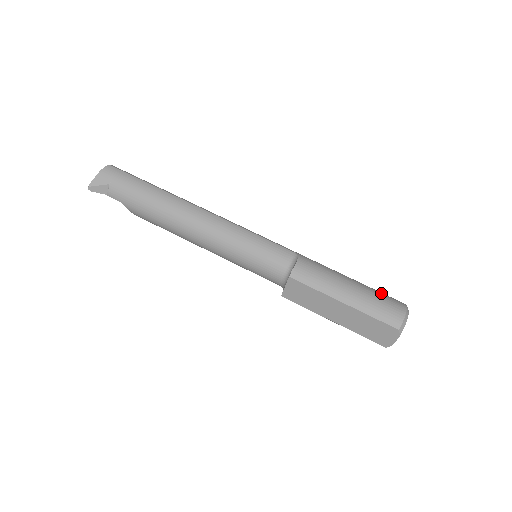
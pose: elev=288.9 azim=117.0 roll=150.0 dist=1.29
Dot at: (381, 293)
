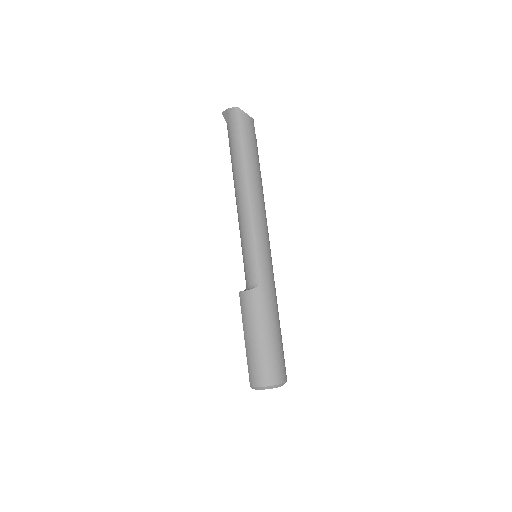
Dot at: (269, 362)
